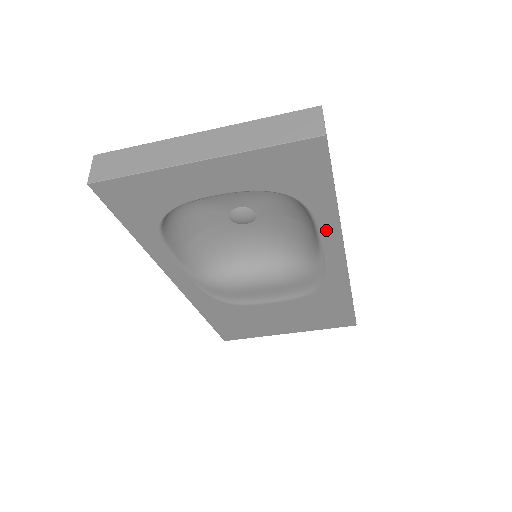
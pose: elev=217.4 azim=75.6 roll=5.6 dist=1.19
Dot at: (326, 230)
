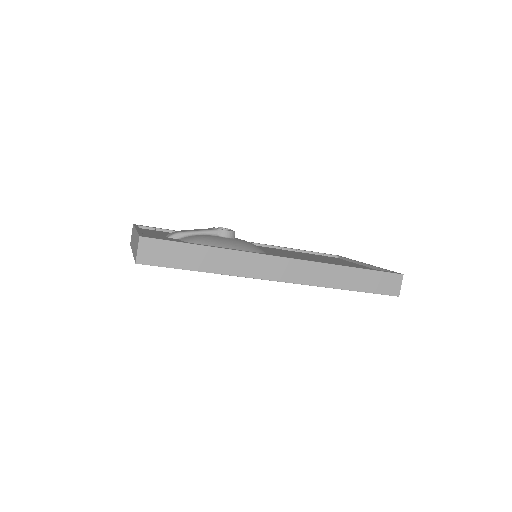
Dot at: occluded
